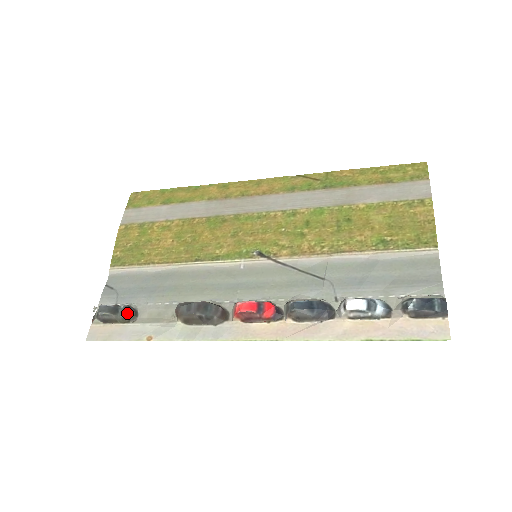
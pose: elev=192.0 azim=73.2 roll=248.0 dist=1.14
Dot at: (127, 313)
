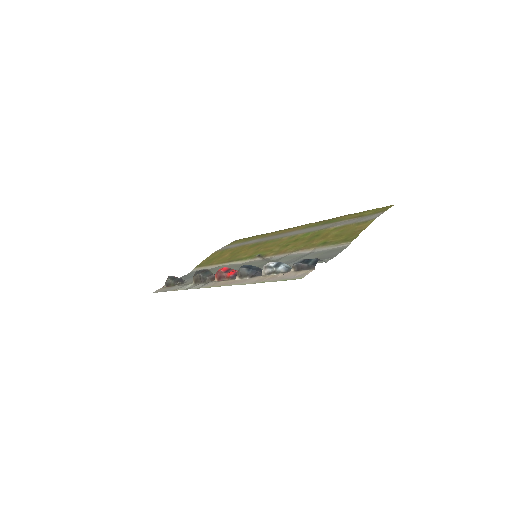
Dot at: (178, 281)
